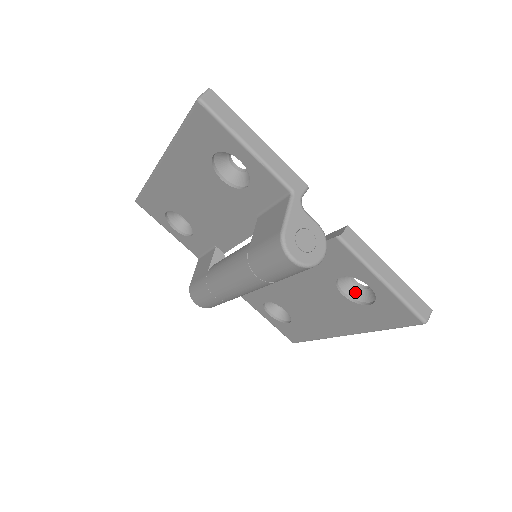
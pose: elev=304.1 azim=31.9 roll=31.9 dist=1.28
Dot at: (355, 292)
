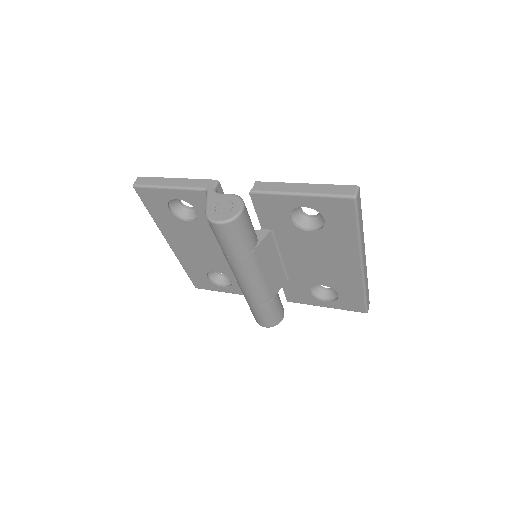
Dot at: (316, 223)
